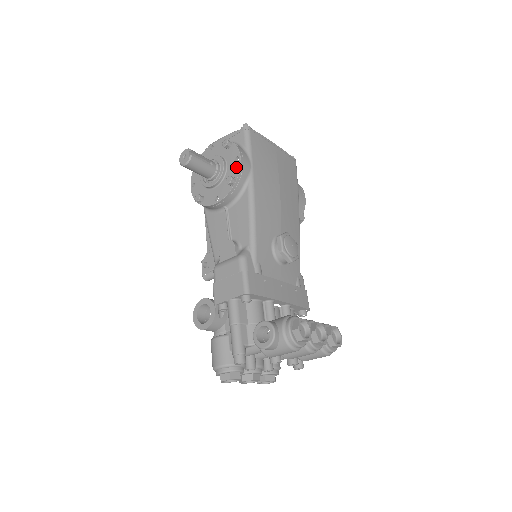
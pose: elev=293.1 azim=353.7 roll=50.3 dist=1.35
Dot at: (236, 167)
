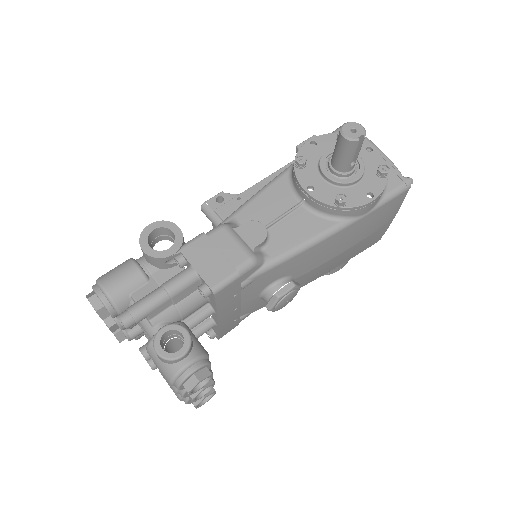
Dot at: (360, 199)
